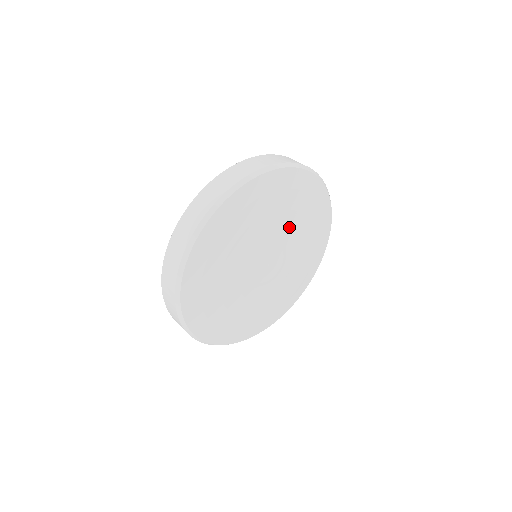
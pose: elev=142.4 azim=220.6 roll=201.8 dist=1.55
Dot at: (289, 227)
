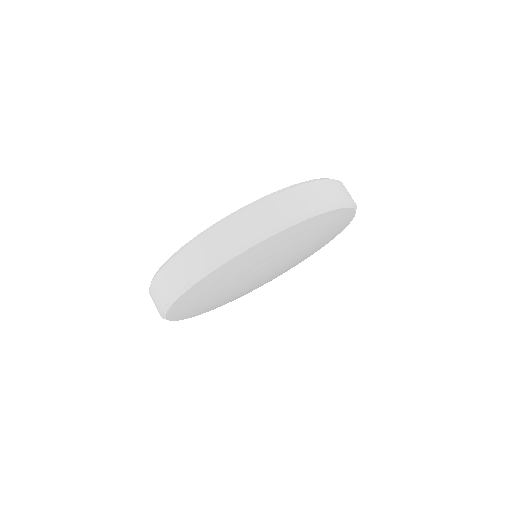
Dot at: (305, 251)
